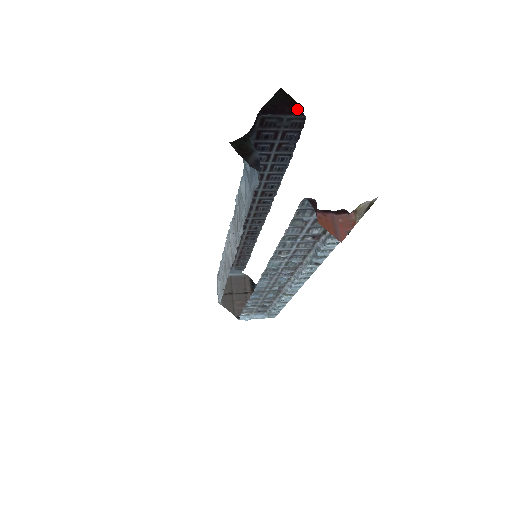
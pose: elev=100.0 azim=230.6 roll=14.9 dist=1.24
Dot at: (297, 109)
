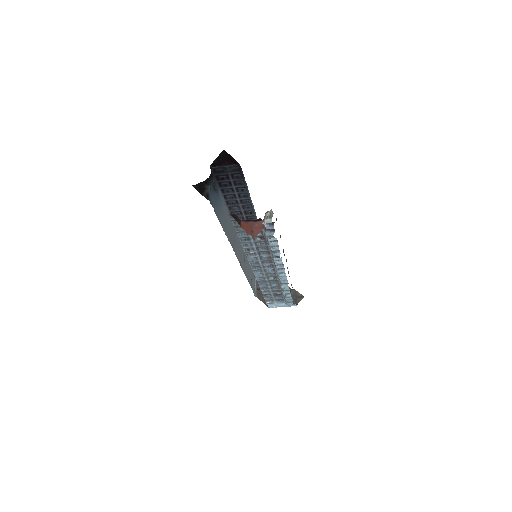
Dot at: (233, 161)
